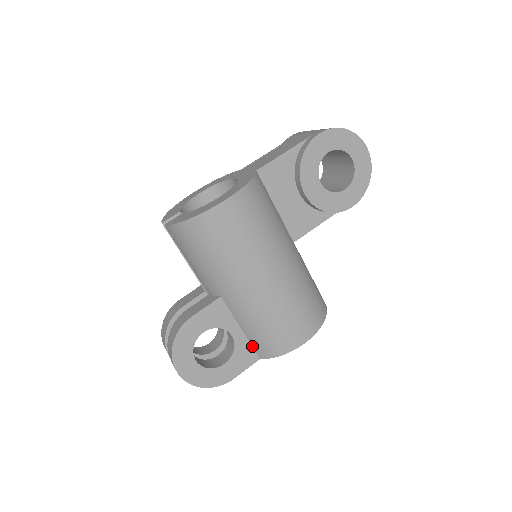
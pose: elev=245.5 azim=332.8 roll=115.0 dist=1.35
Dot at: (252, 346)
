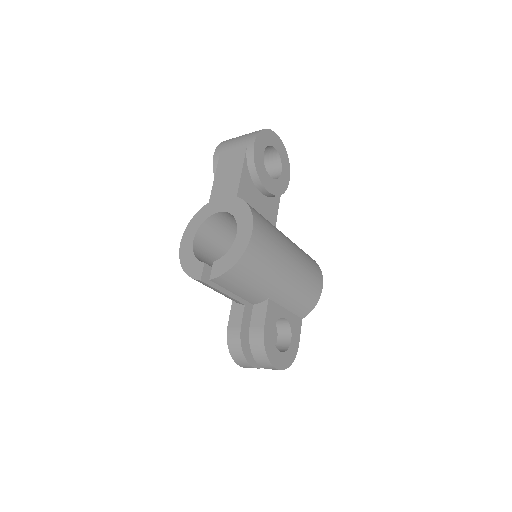
Dot at: (295, 315)
